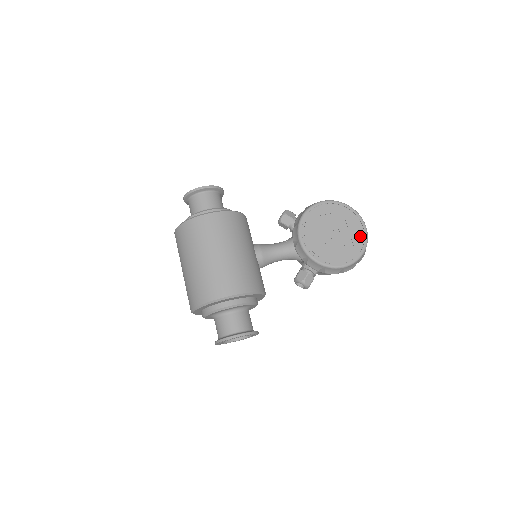
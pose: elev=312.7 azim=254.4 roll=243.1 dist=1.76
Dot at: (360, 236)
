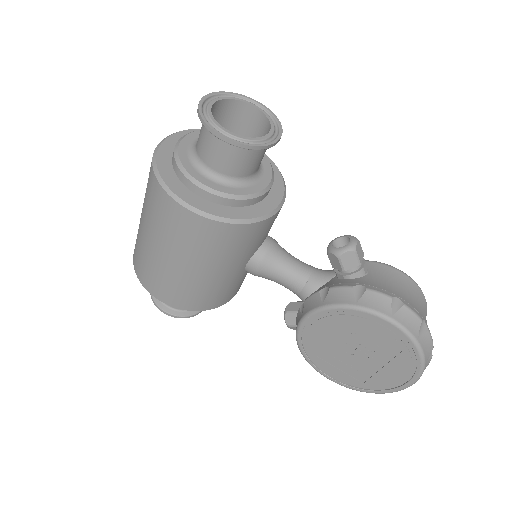
Dot at: (389, 384)
